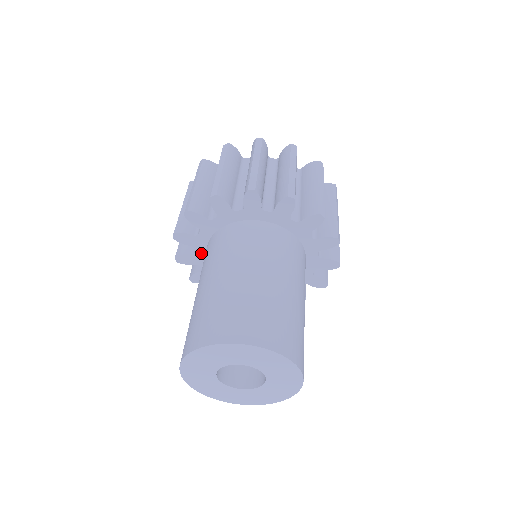
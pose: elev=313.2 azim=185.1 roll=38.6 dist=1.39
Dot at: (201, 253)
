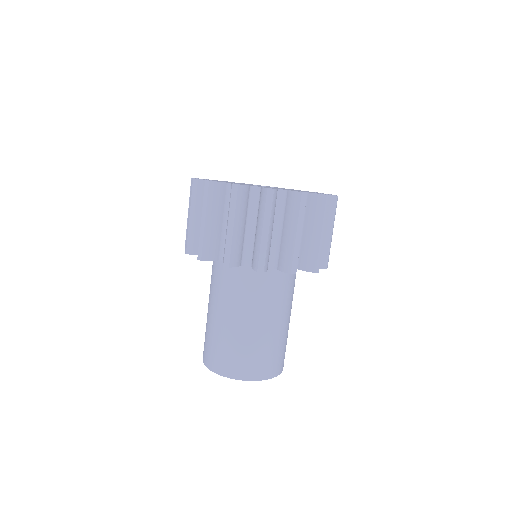
Dot at: occluded
